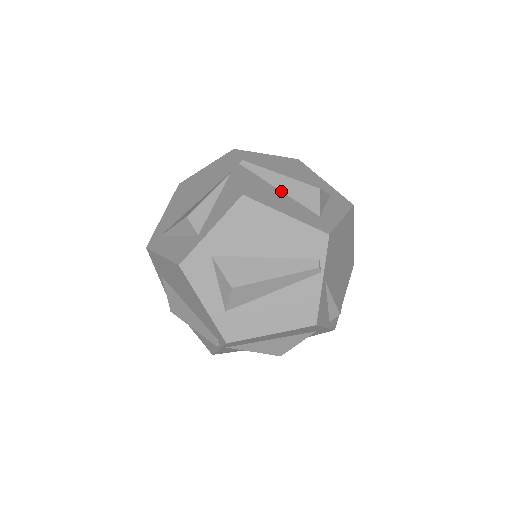
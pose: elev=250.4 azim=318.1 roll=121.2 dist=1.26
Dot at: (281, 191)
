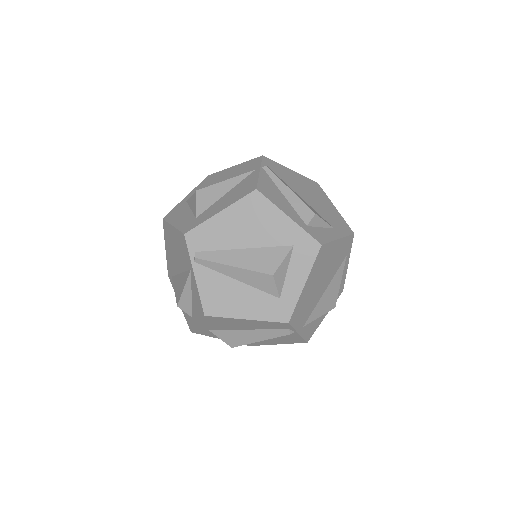
Dot at: (239, 281)
